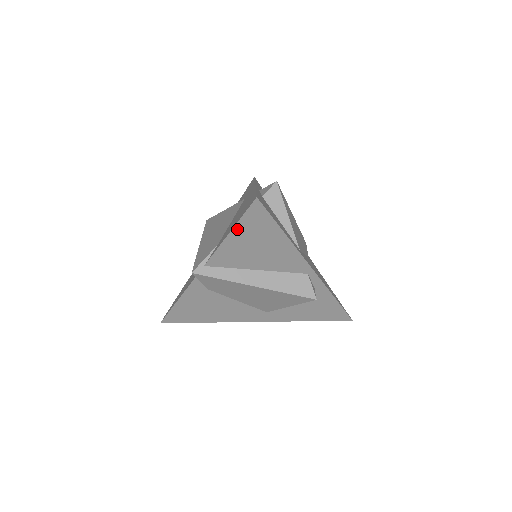
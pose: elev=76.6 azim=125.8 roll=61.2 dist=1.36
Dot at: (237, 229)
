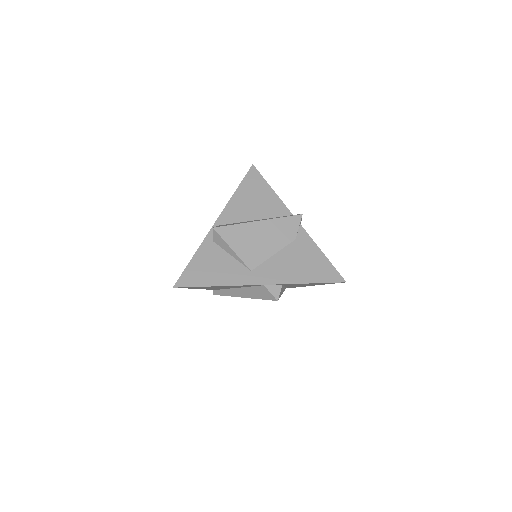
Dot at: (194, 288)
